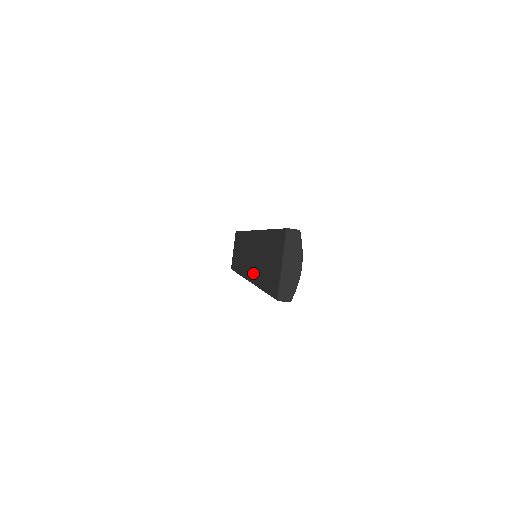
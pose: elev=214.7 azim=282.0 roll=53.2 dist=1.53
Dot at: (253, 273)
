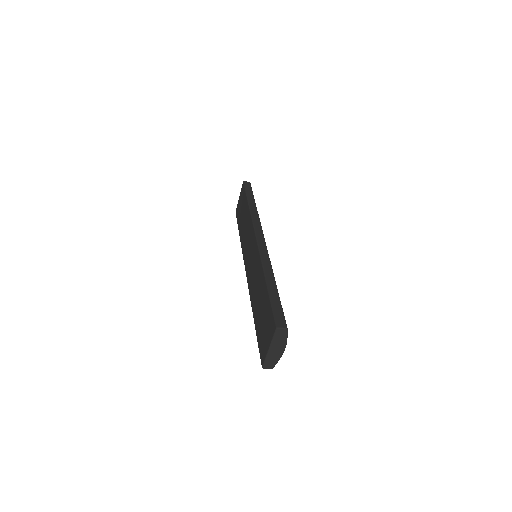
Dot at: (250, 285)
